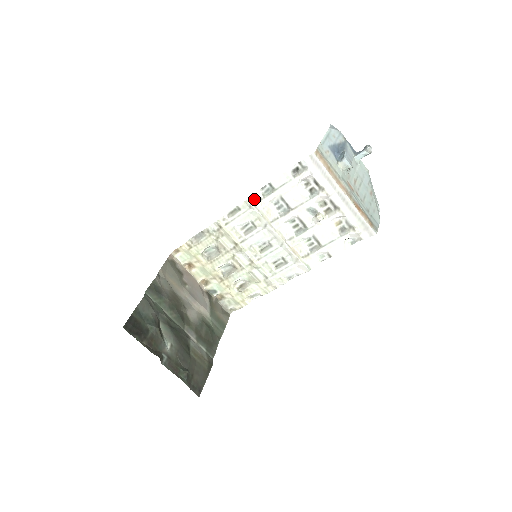
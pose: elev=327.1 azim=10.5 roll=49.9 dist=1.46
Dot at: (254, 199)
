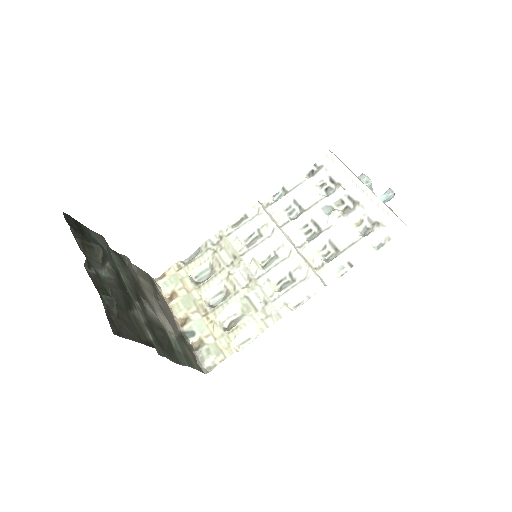
Dot at: (264, 205)
